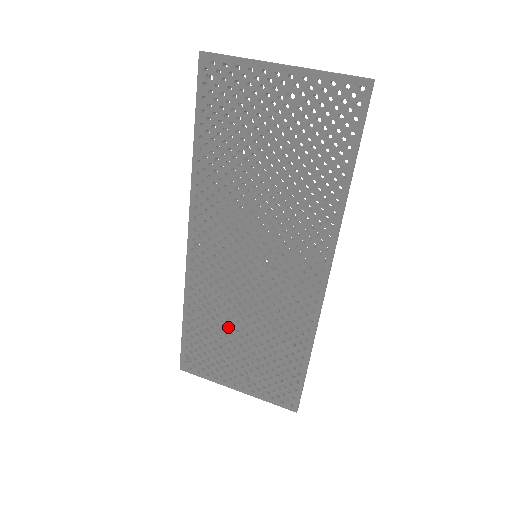
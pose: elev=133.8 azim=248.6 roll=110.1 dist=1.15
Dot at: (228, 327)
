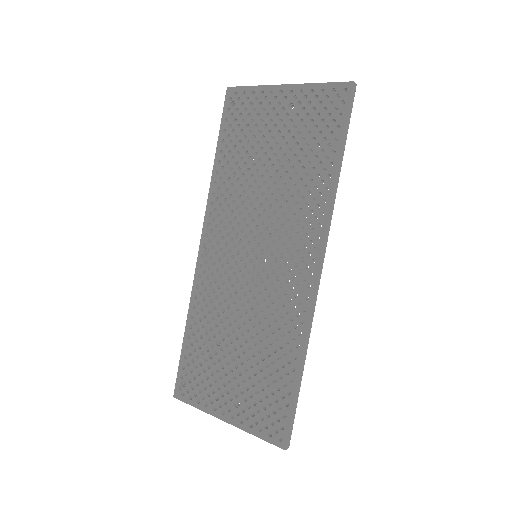
Dot at: (225, 339)
